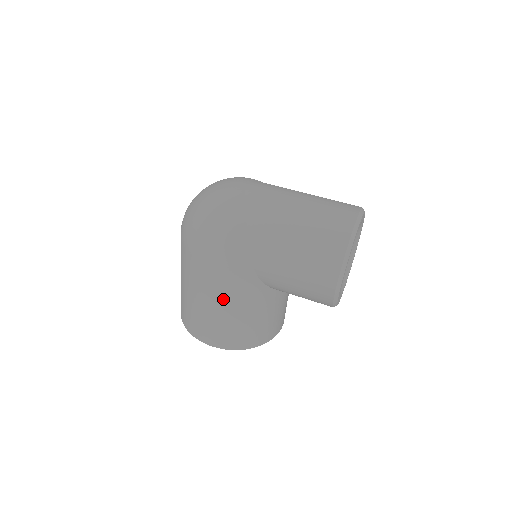
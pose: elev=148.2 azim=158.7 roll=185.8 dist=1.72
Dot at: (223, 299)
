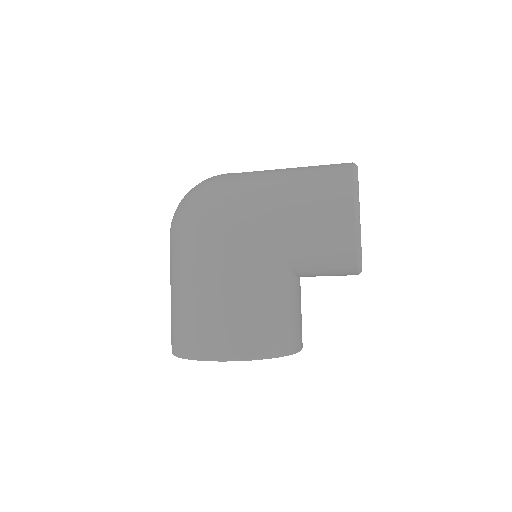
Dot at: (228, 275)
